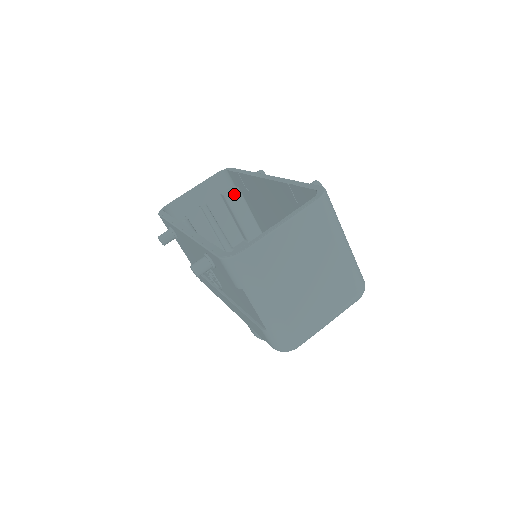
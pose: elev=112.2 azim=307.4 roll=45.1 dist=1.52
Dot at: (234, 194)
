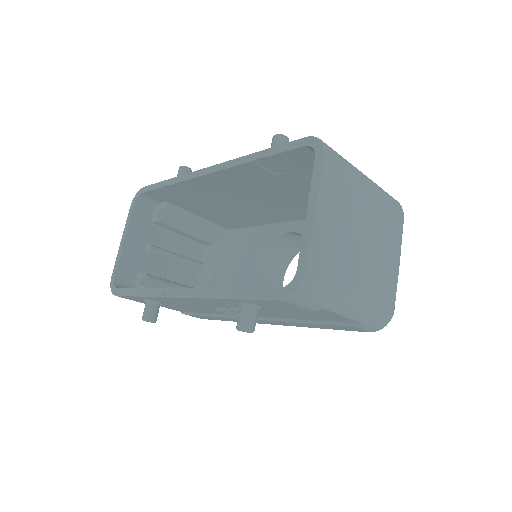
Dot at: (168, 212)
